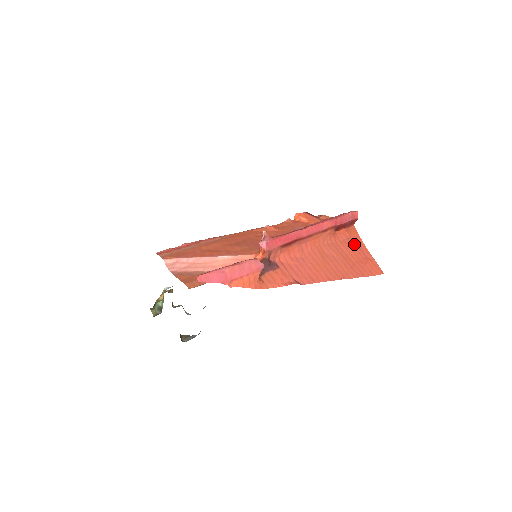
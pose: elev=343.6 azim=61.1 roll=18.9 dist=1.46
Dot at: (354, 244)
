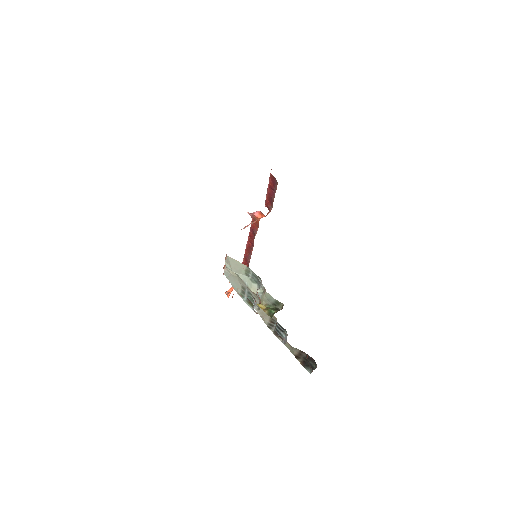
Dot at: occluded
